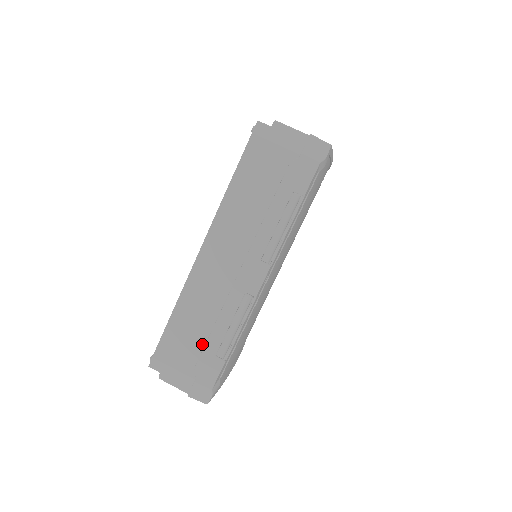
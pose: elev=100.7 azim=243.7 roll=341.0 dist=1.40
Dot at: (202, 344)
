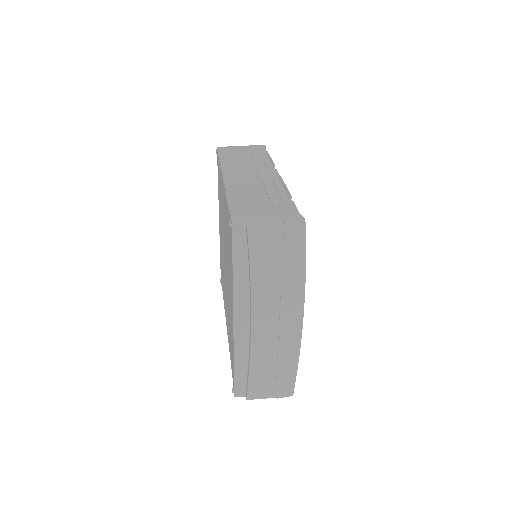
Dot at: (266, 200)
